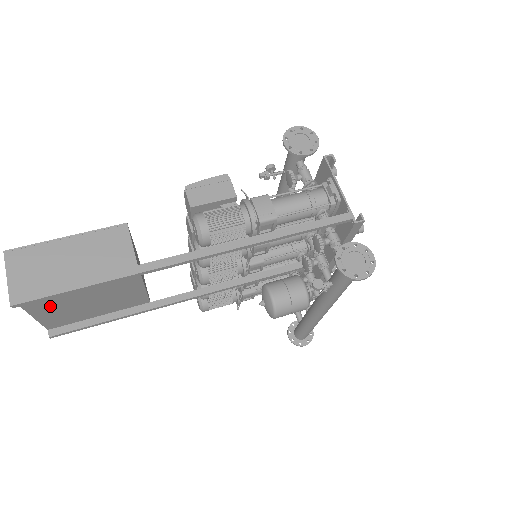
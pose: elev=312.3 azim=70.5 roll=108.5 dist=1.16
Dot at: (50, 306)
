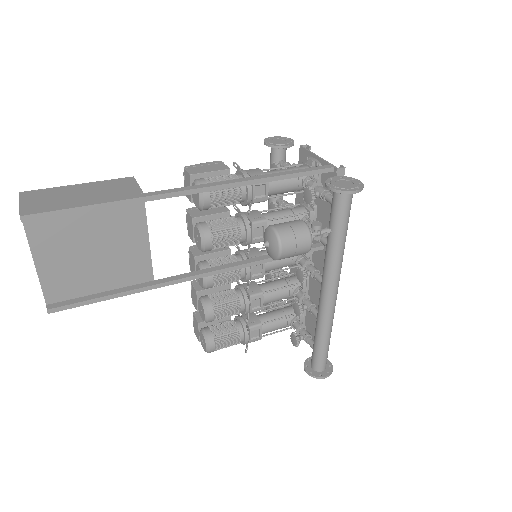
Dot at: (55, 249)
